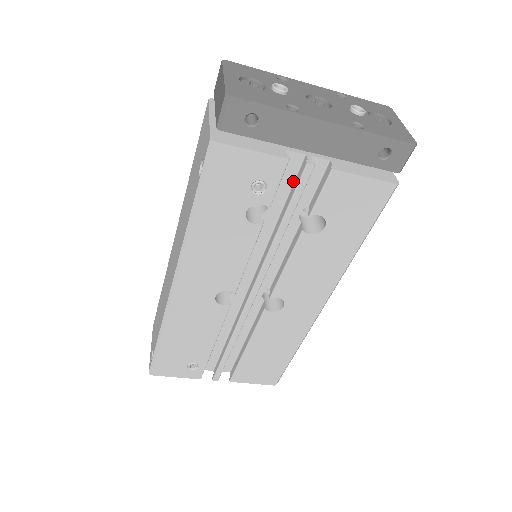
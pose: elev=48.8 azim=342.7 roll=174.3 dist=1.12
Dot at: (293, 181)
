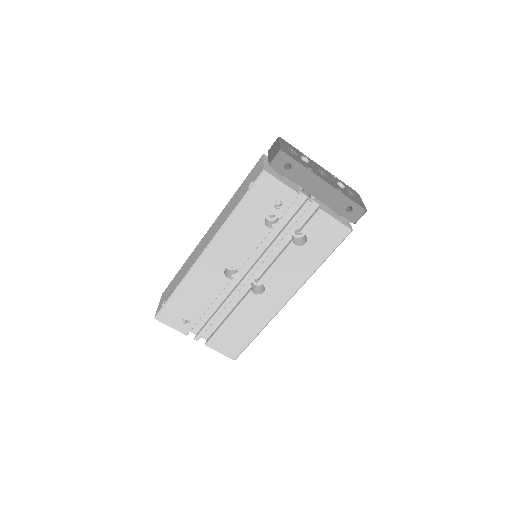
Dot at: (296, 210)
